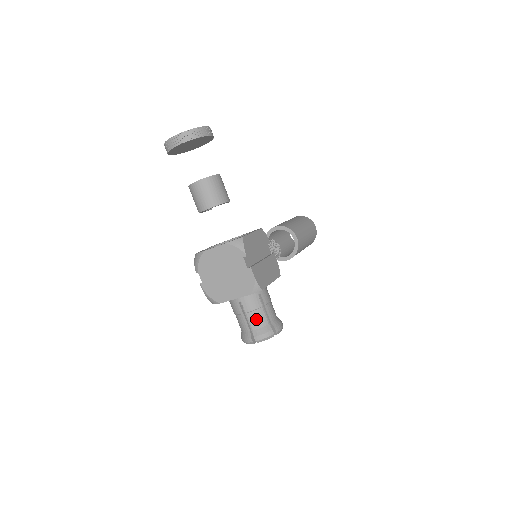
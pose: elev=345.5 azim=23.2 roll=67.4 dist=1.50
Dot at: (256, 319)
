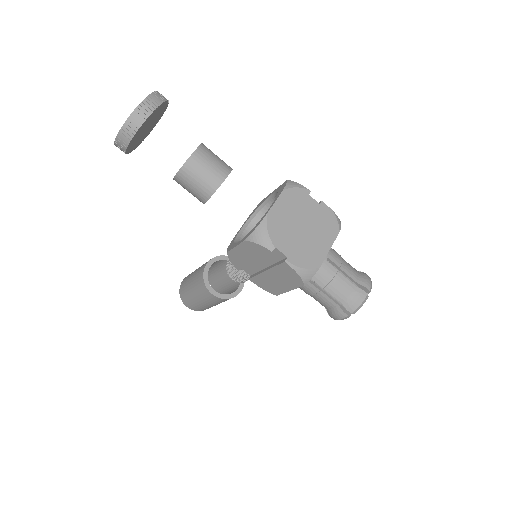
Dot at: (350, 269)
